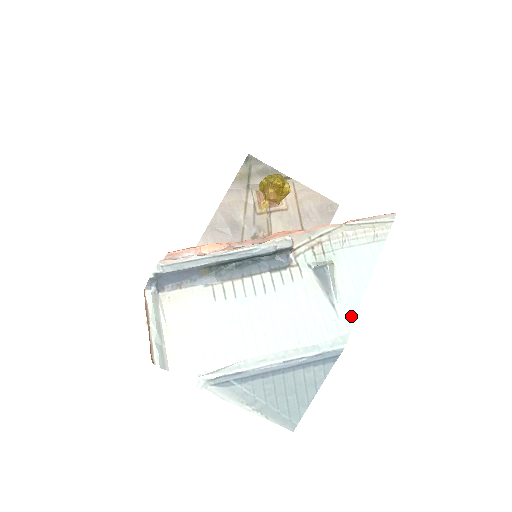
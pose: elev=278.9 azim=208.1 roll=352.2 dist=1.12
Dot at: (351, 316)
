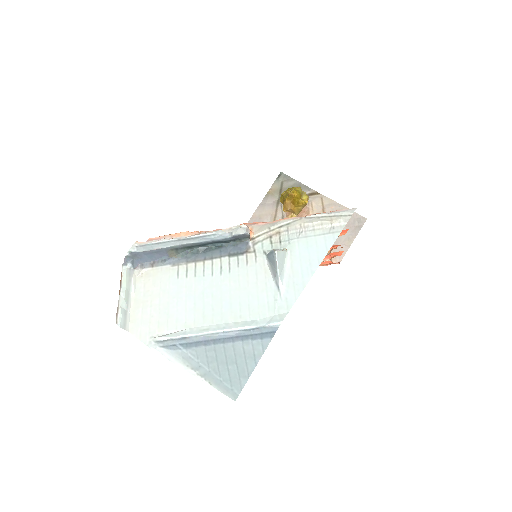
Dot at: (293, 297)
